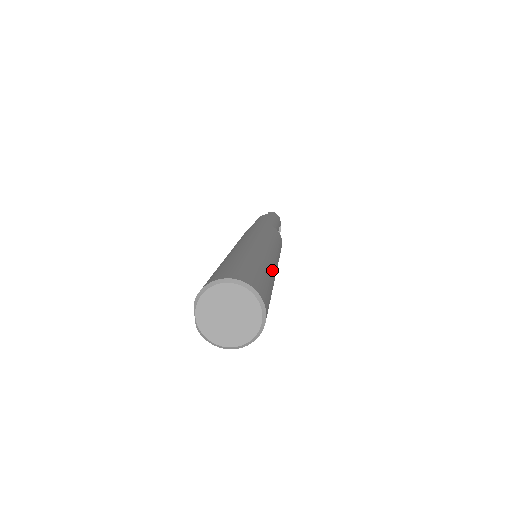
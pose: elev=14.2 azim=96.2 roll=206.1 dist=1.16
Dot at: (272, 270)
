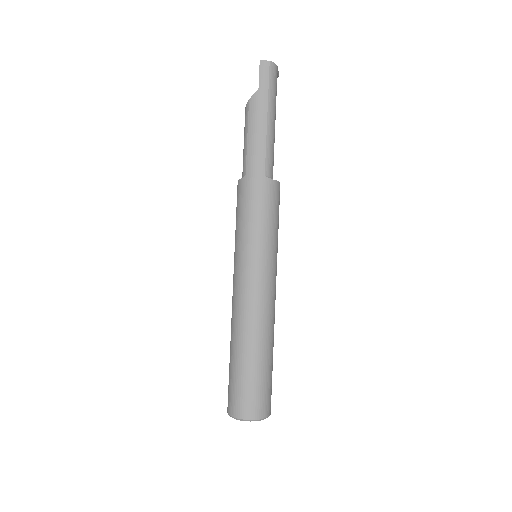
Dot at: (271, 336)
